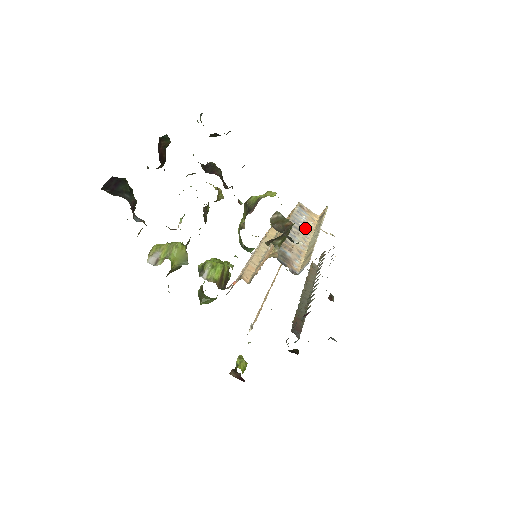
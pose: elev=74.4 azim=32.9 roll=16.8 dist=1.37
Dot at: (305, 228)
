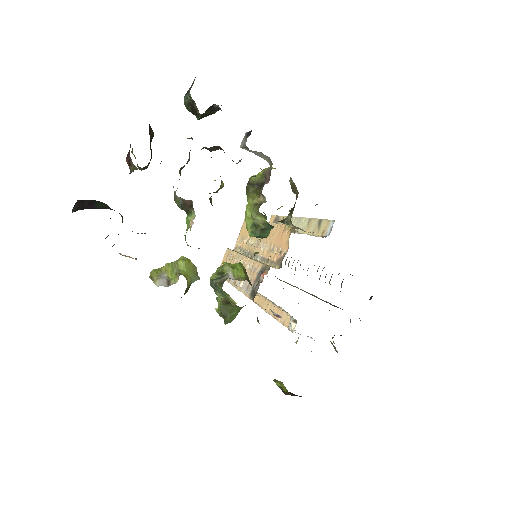
Dot at: occluded
